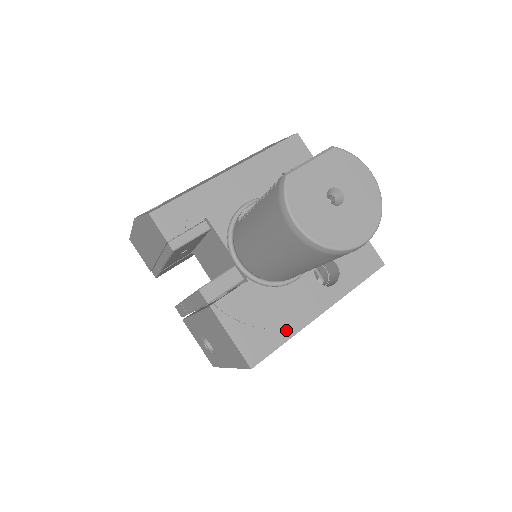
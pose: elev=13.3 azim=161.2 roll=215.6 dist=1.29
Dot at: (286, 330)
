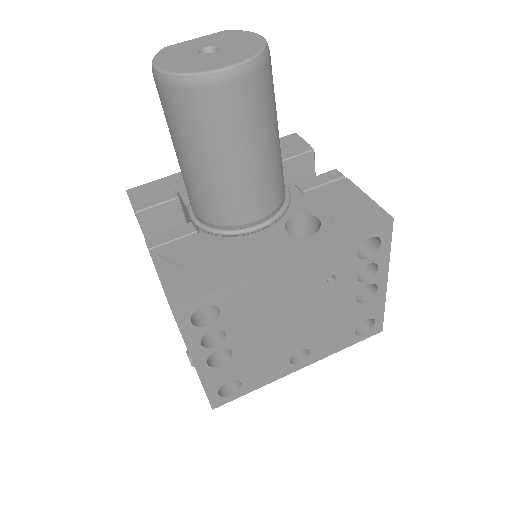
Dot at: (230, 275)
